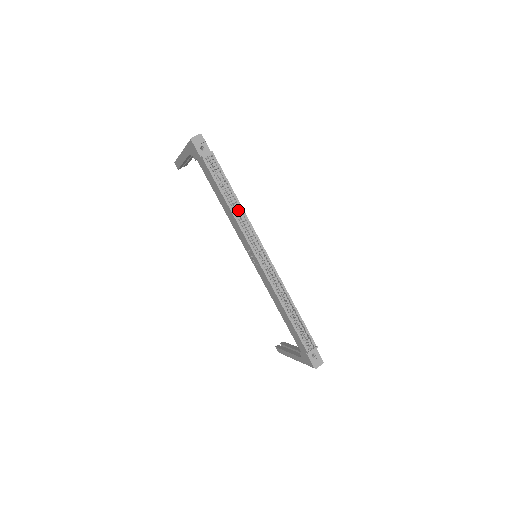
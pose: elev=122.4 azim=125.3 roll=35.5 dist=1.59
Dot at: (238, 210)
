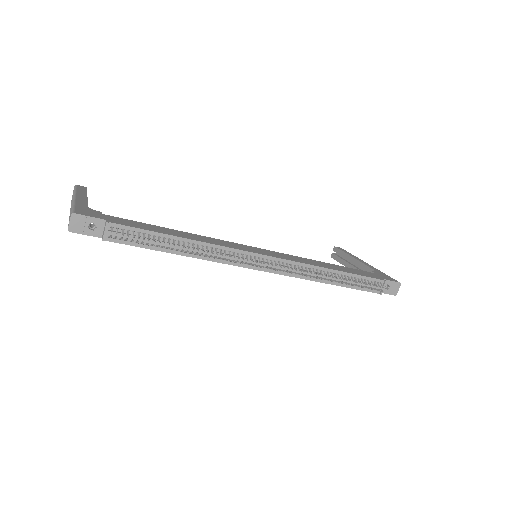
Dot at: (198, 250)
